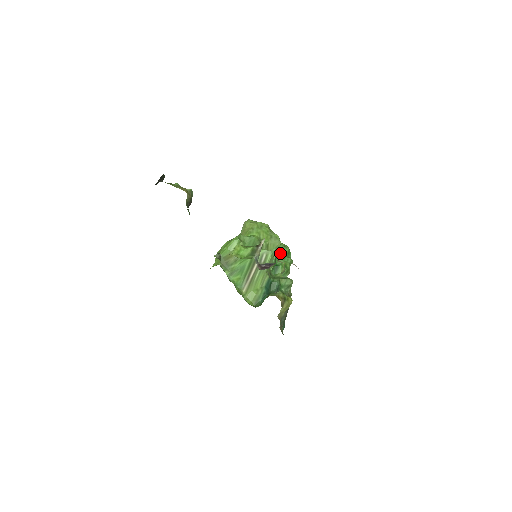
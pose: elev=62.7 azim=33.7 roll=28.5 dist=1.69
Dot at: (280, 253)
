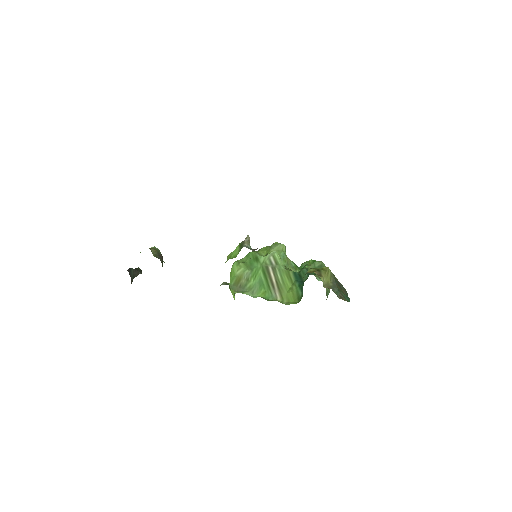
Dot at: occluded
